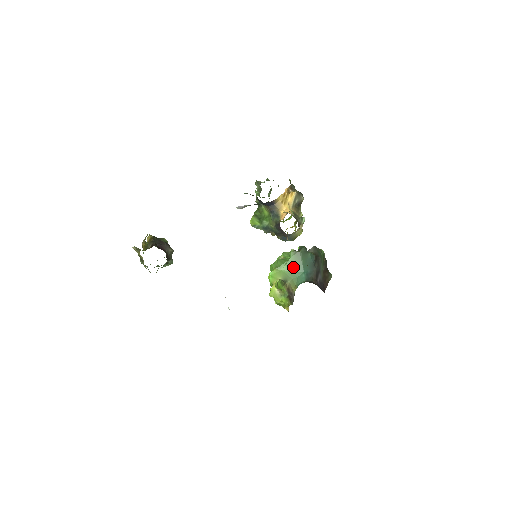
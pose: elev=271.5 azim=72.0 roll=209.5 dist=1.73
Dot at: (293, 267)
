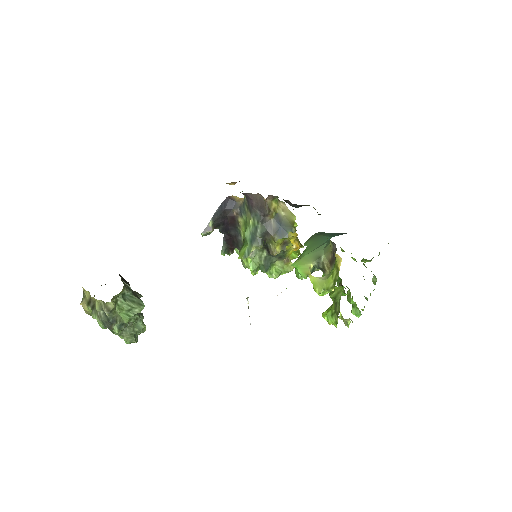
Dot at: (316, 245)
